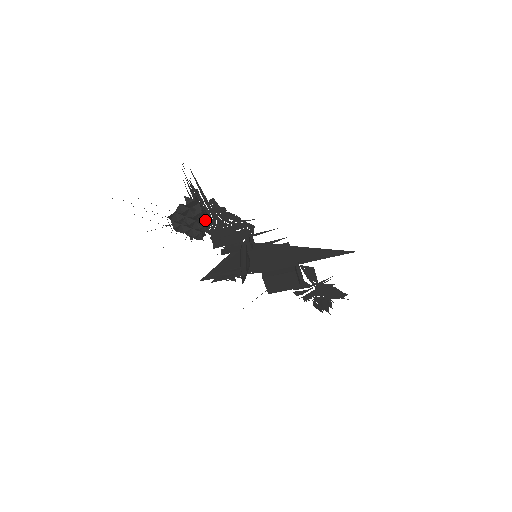
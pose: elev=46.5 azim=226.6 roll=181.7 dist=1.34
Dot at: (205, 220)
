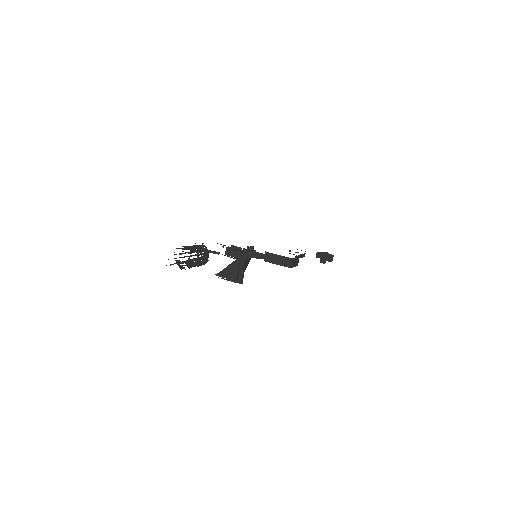
Dot at: (202, 263)
